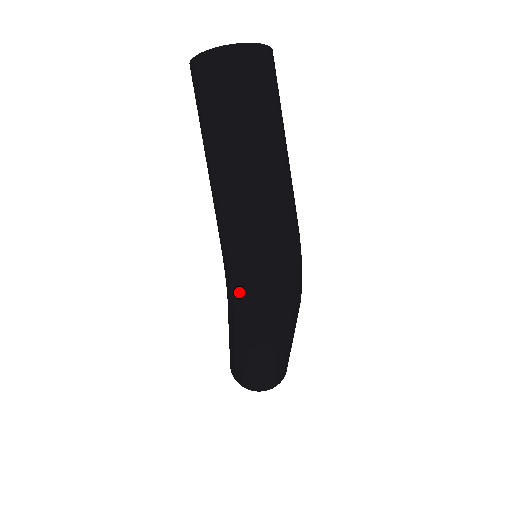
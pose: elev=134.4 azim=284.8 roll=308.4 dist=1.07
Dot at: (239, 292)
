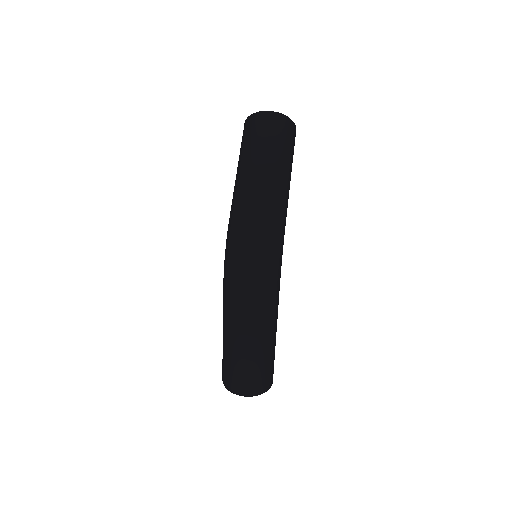
Dot at: (228, 258)
